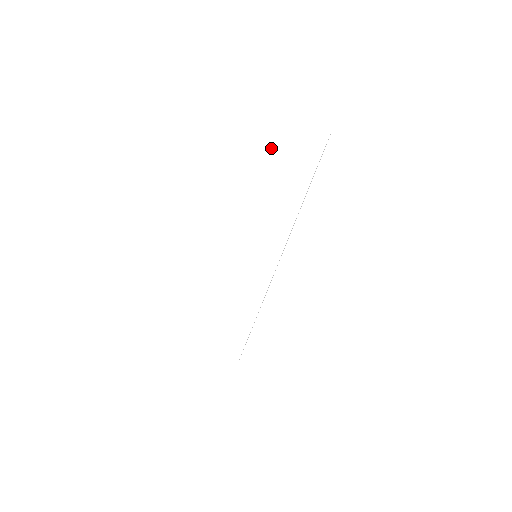
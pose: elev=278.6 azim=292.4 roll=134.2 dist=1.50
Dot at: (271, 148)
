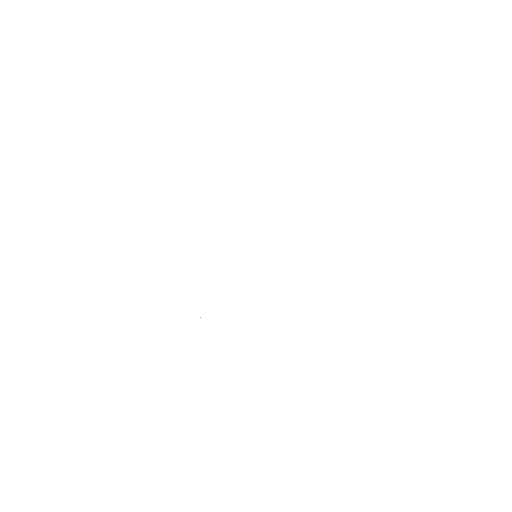
Dot at: (385, 246)
